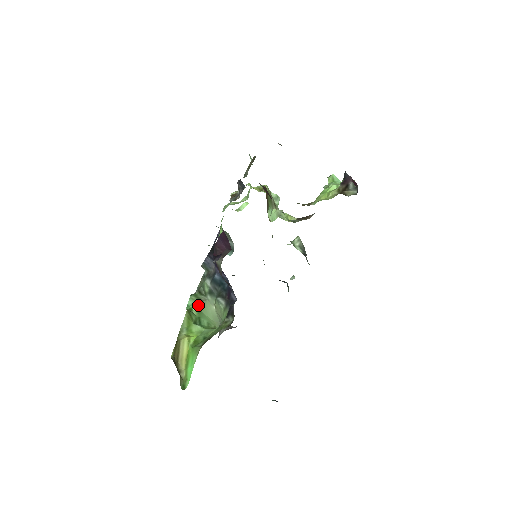
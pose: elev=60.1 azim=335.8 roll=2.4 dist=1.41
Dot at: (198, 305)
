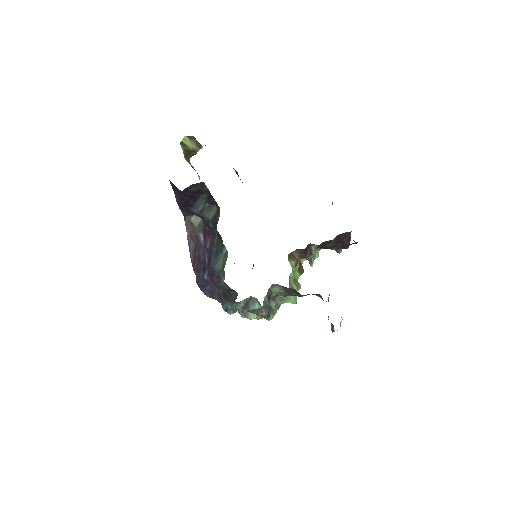
Dot at: occluded
